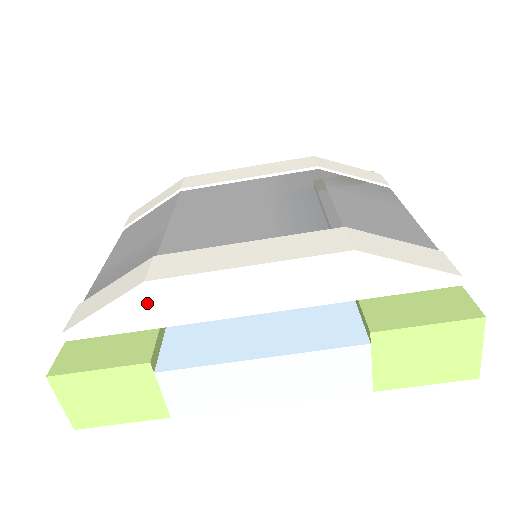
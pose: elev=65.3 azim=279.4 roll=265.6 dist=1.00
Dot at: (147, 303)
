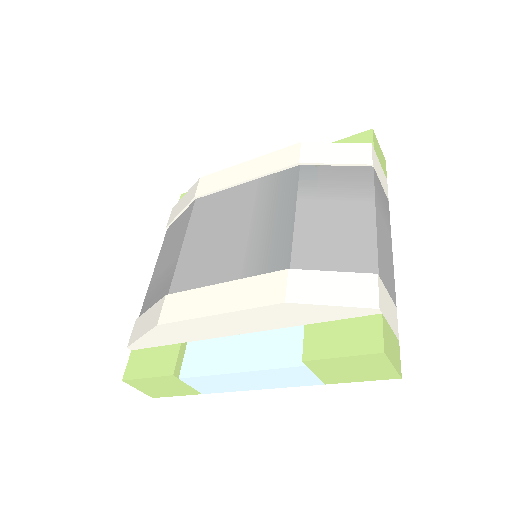
Dot at: (166, 333)
